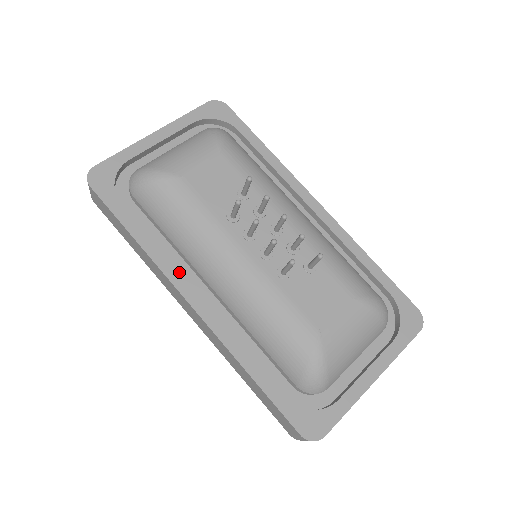
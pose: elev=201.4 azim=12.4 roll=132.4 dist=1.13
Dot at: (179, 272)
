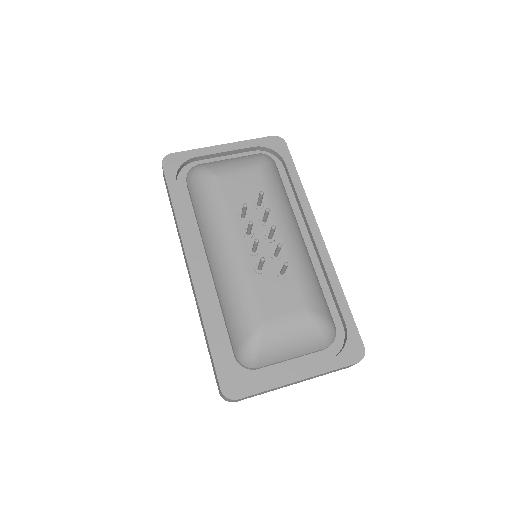
Dot at: occluded
